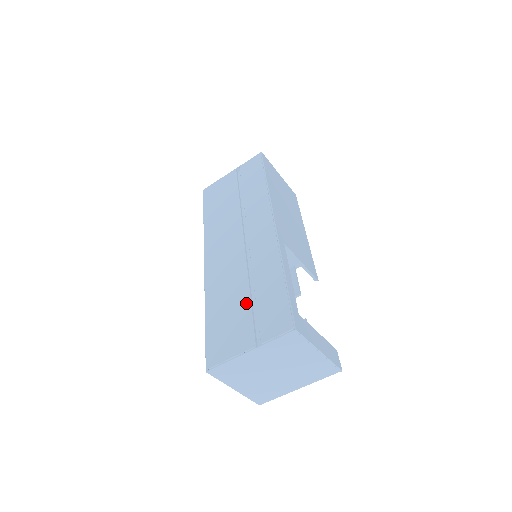
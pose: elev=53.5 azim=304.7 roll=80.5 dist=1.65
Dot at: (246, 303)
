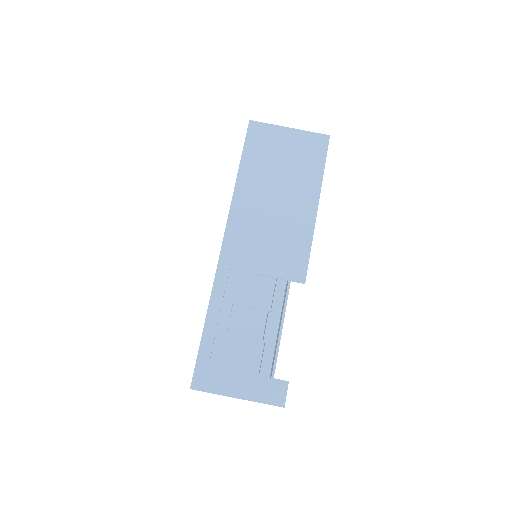
Dot at: occluded
